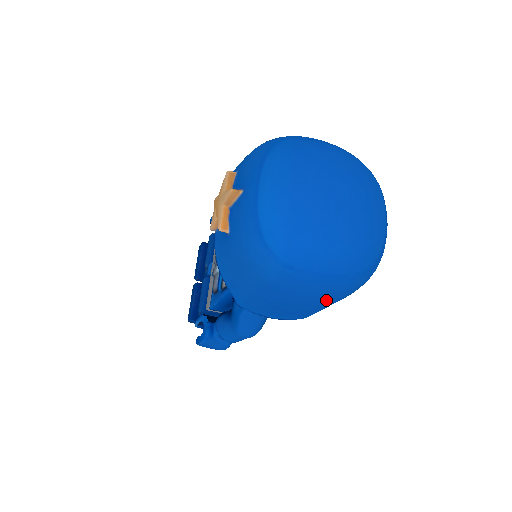
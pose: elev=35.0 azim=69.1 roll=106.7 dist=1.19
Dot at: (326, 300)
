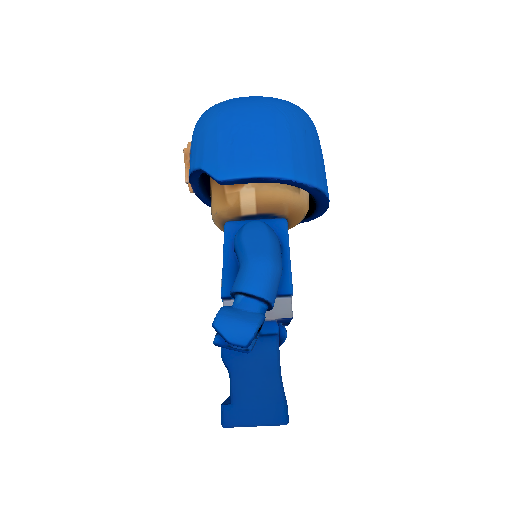
Dot at: (274, 116)
